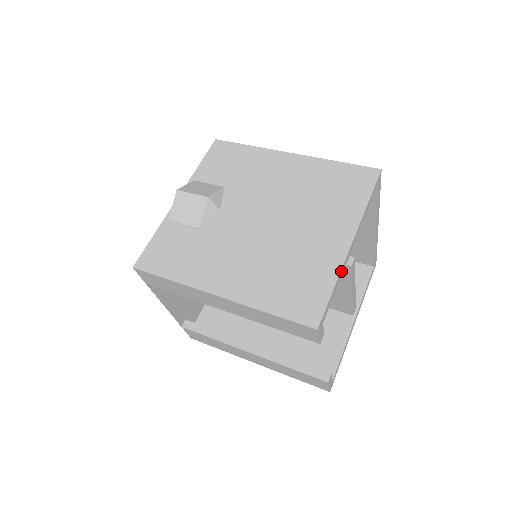
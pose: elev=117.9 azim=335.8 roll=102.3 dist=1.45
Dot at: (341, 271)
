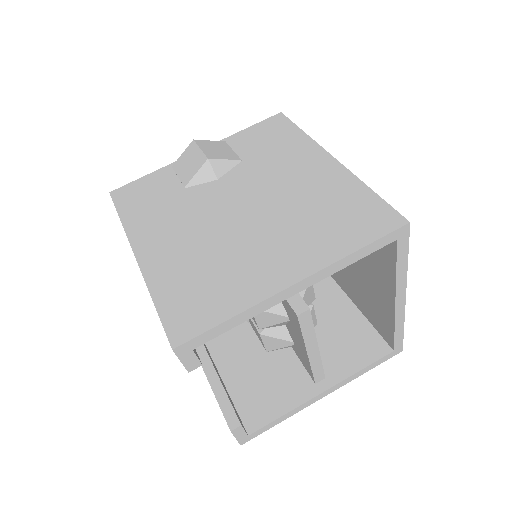
Dot at: (256, 307)
